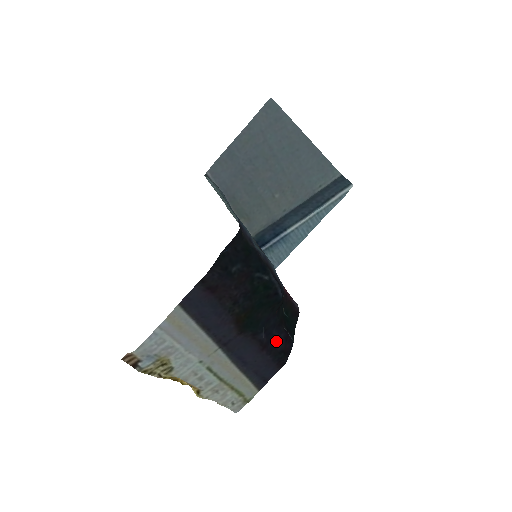
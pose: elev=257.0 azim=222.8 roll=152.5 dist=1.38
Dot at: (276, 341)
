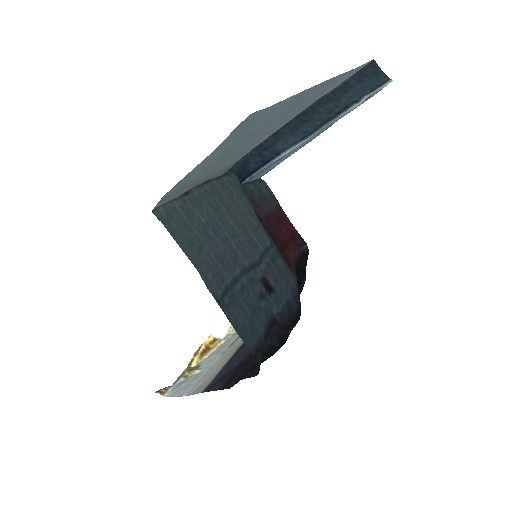
Dot at: occluded
